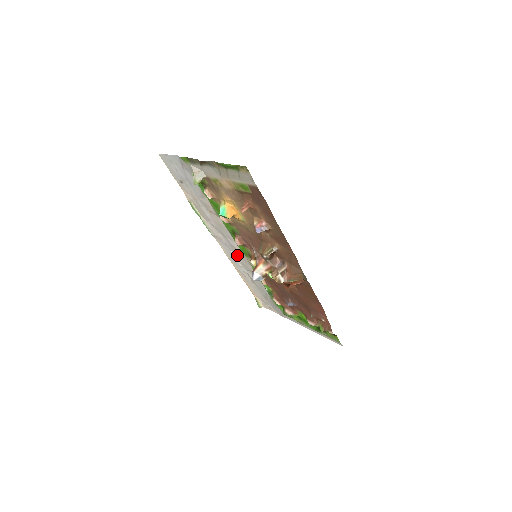
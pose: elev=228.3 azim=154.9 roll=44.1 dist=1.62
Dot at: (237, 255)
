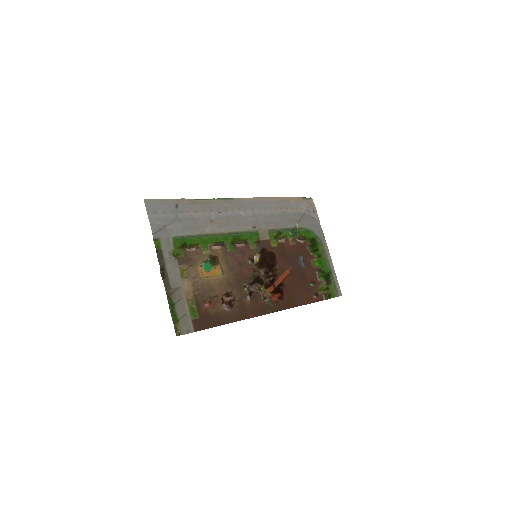
Dot at: (257, 217)
